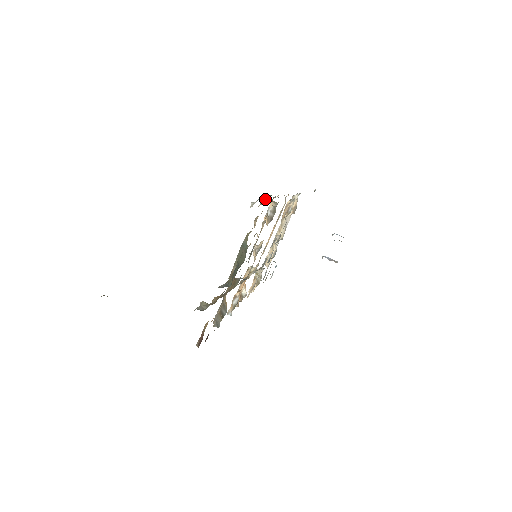
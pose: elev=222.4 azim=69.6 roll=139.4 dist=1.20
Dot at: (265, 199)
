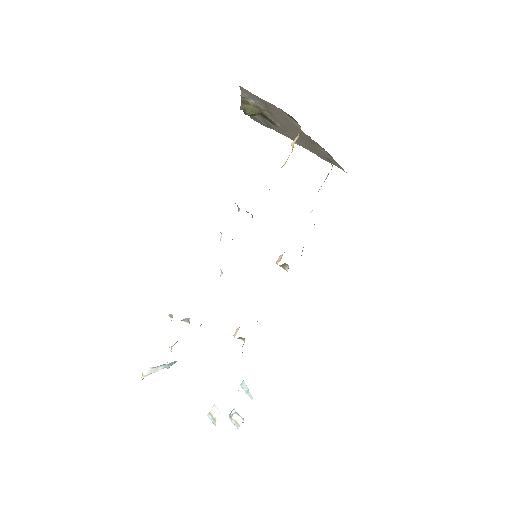
Dot at: occluded
